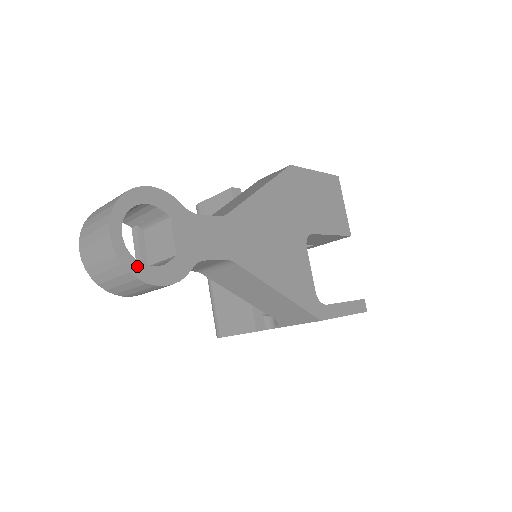
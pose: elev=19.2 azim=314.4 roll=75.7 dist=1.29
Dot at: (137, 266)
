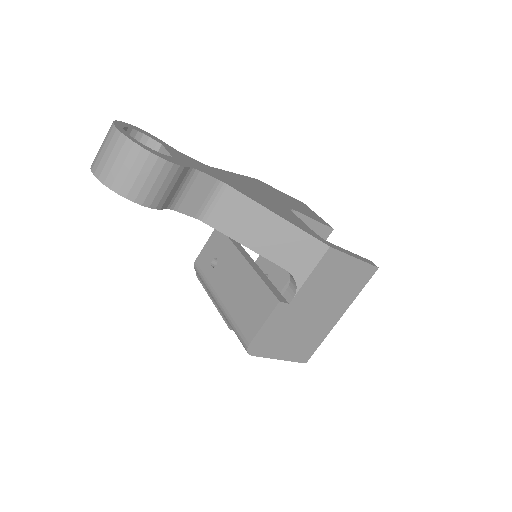
Dot at: (140, 144)
